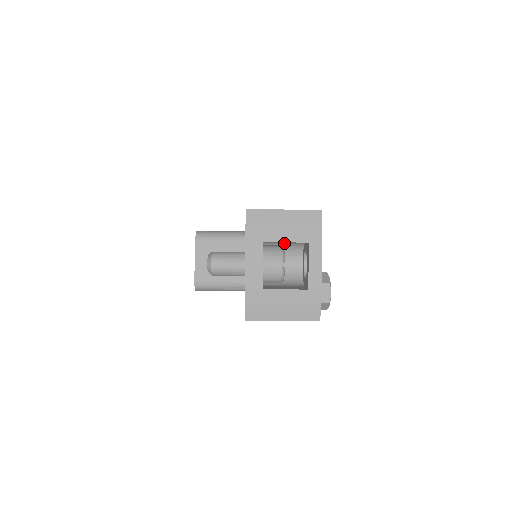
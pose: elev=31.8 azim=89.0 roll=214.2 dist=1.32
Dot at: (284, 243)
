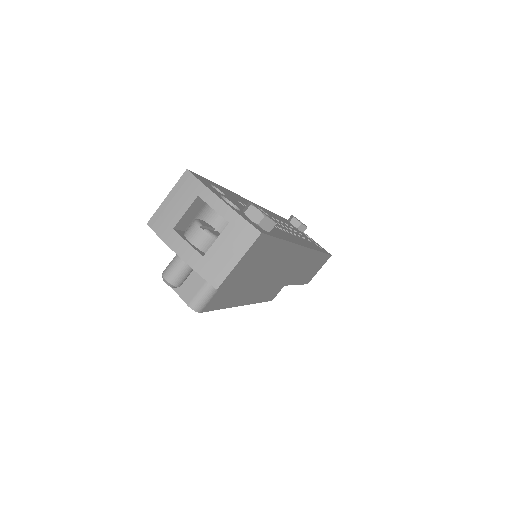
Dot at: (200, 217)
